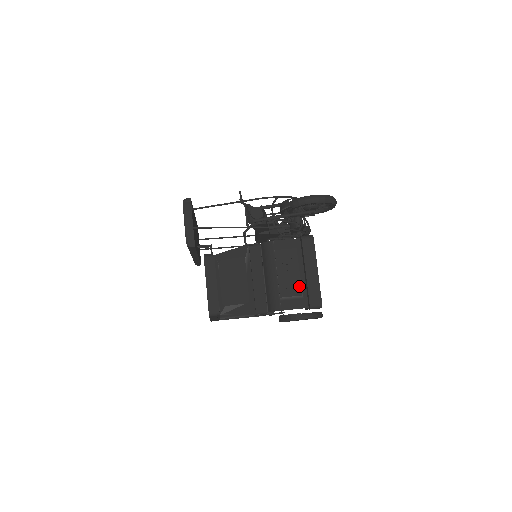
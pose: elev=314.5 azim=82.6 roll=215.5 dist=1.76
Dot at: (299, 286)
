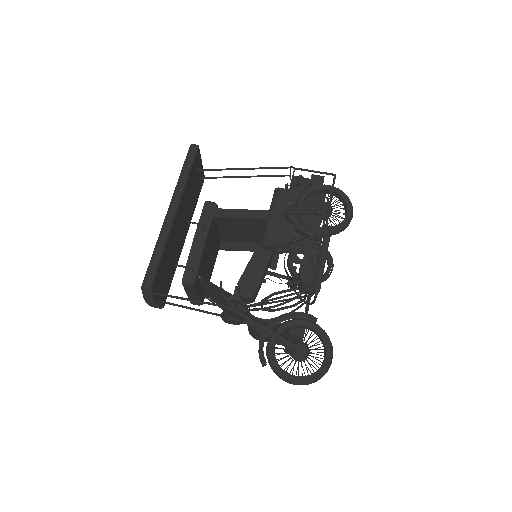
Dot at: occluded
